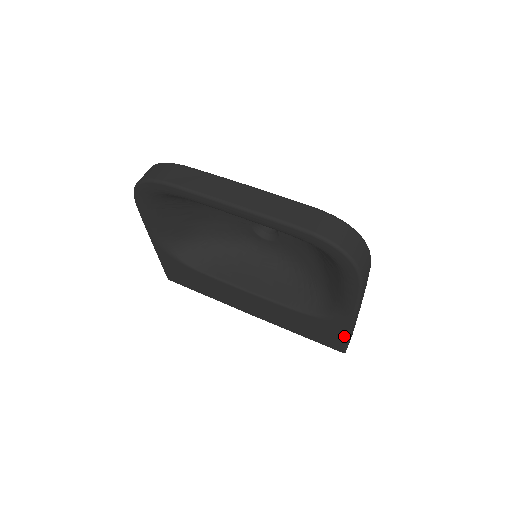
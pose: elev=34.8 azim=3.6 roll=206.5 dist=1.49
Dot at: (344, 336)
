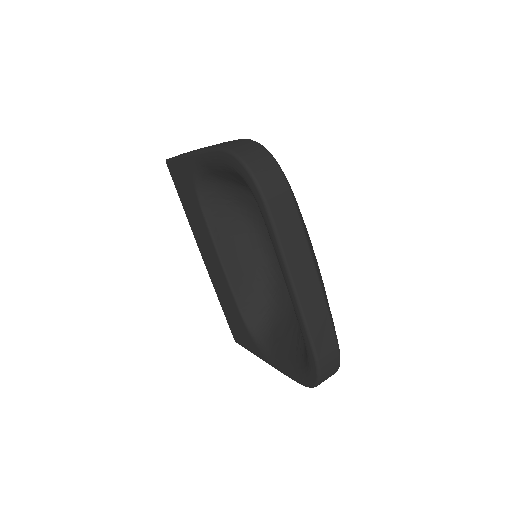
Dot at: (249, 349)
